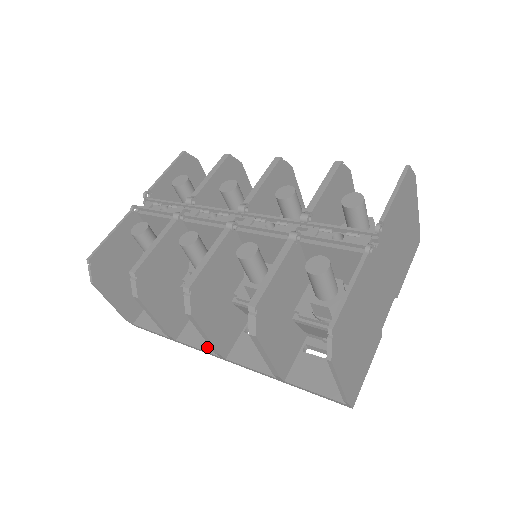
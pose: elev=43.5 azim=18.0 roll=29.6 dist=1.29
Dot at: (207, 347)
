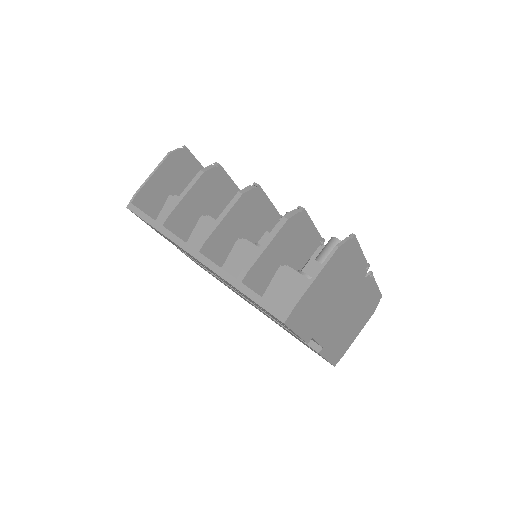
Dot at: occluded
